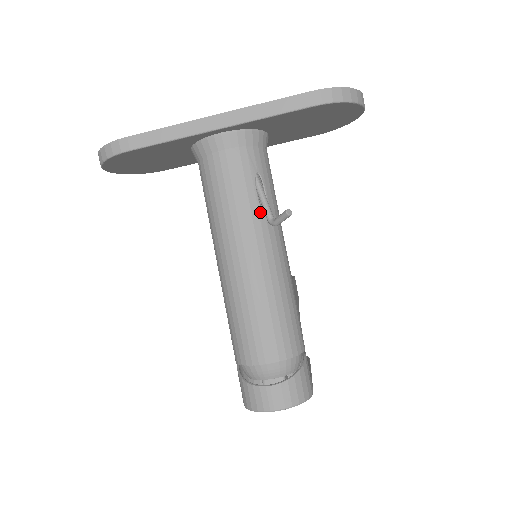
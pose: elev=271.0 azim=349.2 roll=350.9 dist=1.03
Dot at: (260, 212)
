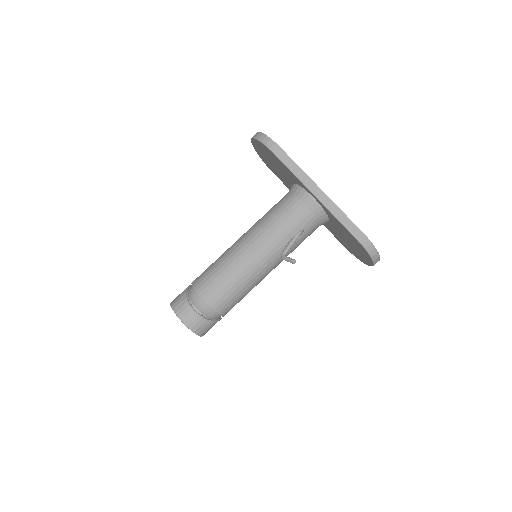
Dot at: (284, 245)
